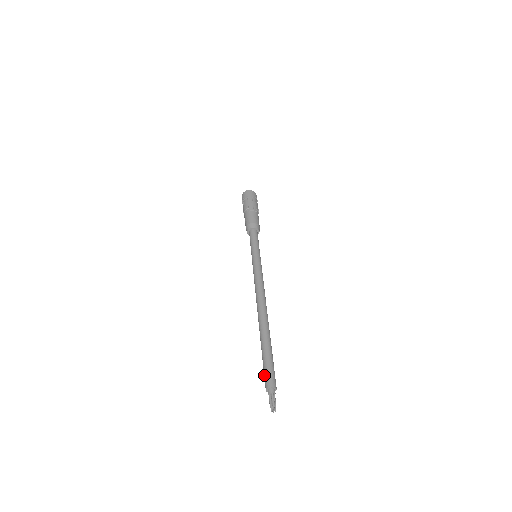
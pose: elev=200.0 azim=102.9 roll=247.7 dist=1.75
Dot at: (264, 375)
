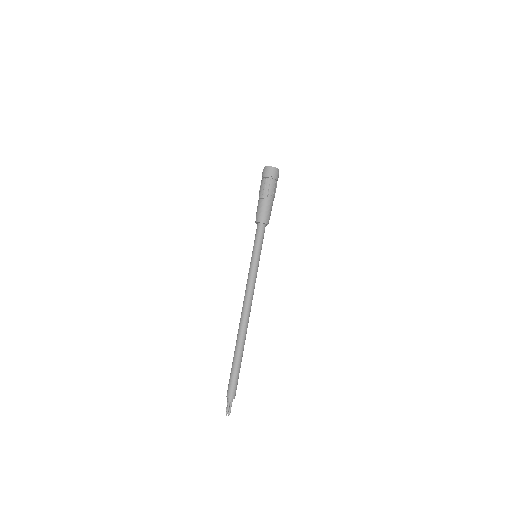
Dot at: (228, 384)
